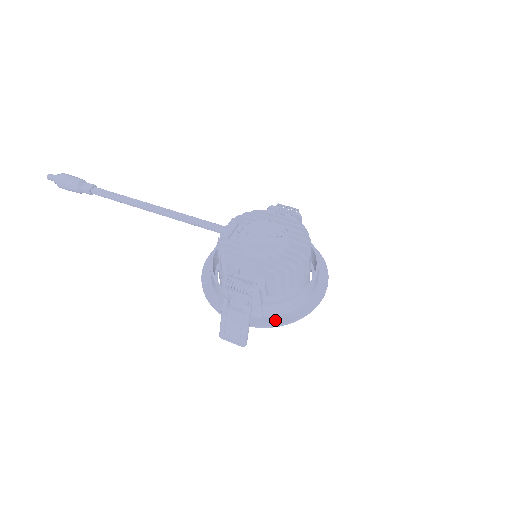
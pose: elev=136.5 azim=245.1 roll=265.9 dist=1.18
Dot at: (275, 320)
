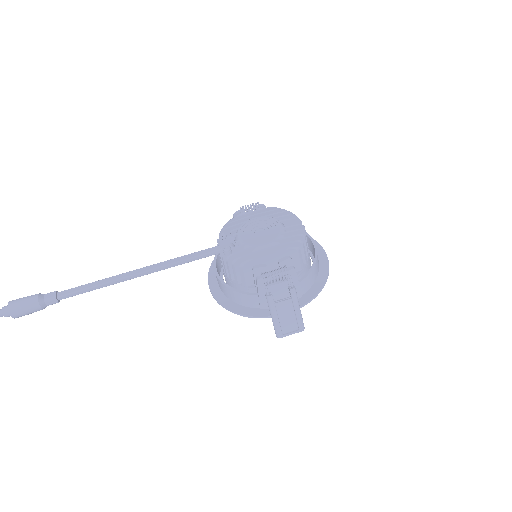
Dot at: (312, 291)
